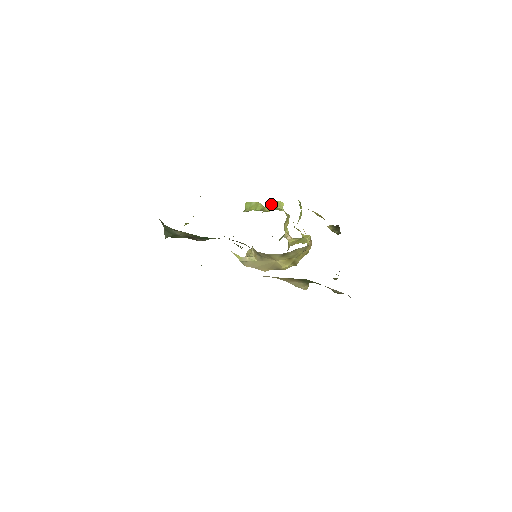
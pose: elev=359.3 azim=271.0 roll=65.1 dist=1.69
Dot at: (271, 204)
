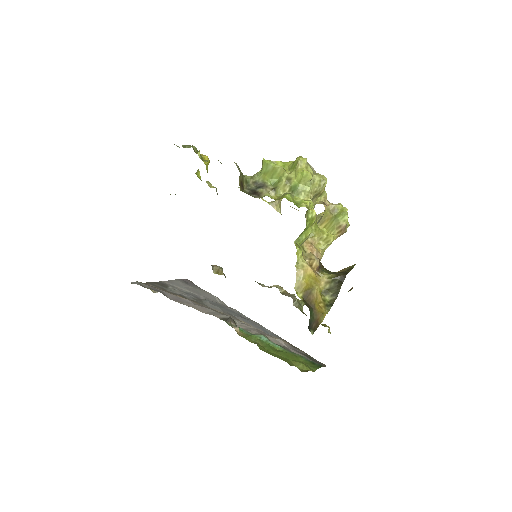
Dot at: (297, 167)
